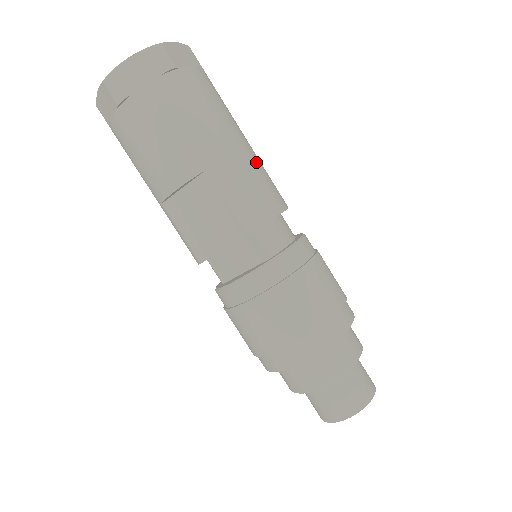
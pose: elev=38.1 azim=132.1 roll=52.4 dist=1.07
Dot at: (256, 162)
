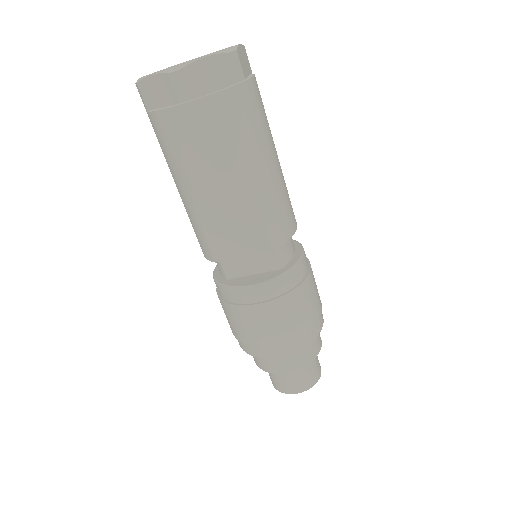
Dot at: occluded
